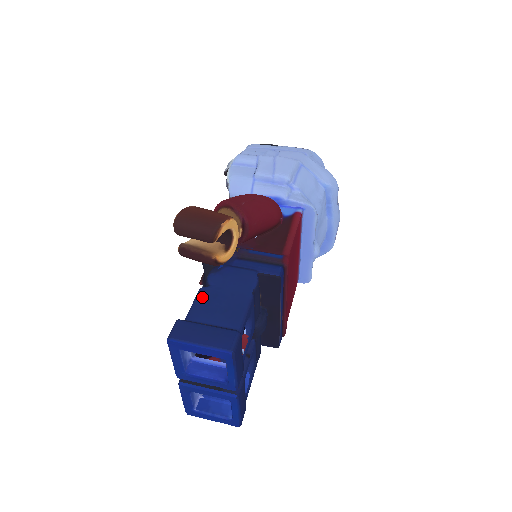
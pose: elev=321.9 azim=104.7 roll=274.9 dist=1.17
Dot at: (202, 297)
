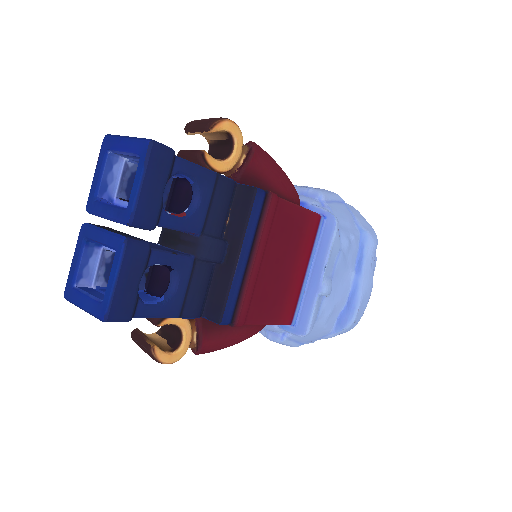
Dot at: occluded
